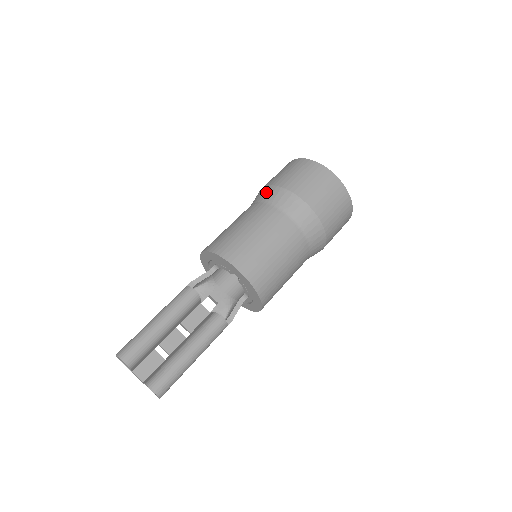
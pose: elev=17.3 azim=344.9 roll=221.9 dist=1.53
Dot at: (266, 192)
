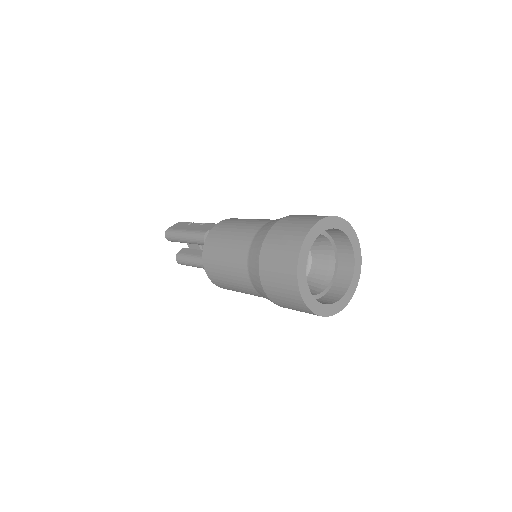
Dot at: (259, 239)
